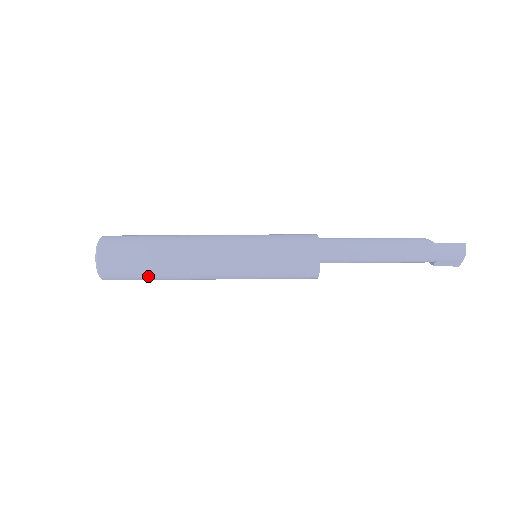
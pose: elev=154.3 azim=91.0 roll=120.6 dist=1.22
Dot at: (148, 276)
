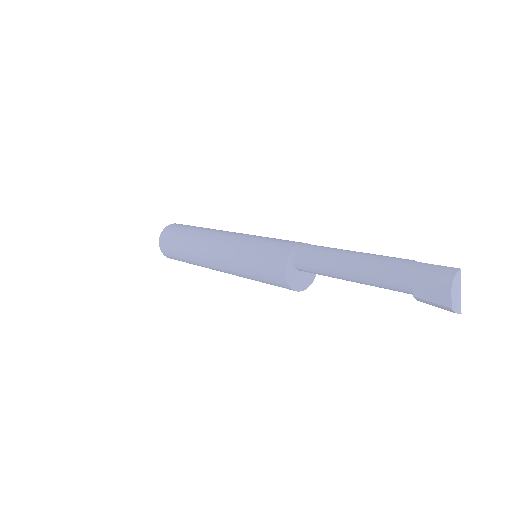
Dot at: (180, 250)
